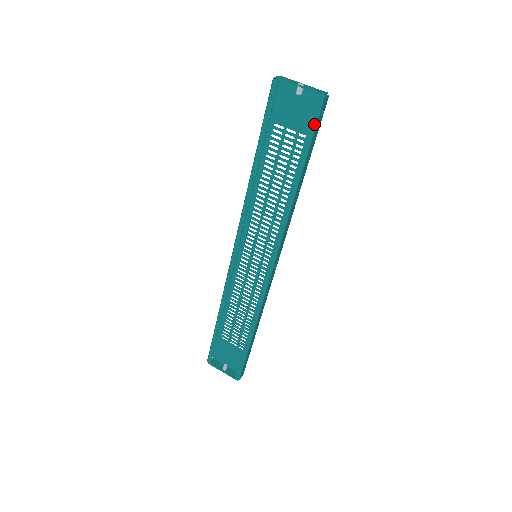
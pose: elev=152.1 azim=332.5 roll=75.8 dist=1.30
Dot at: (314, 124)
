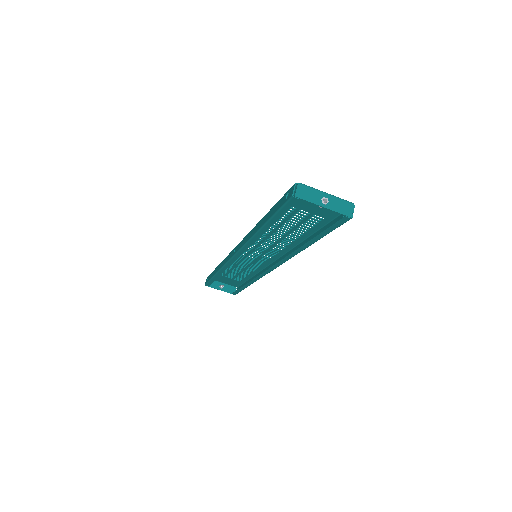
Dot at: (335, 228)
